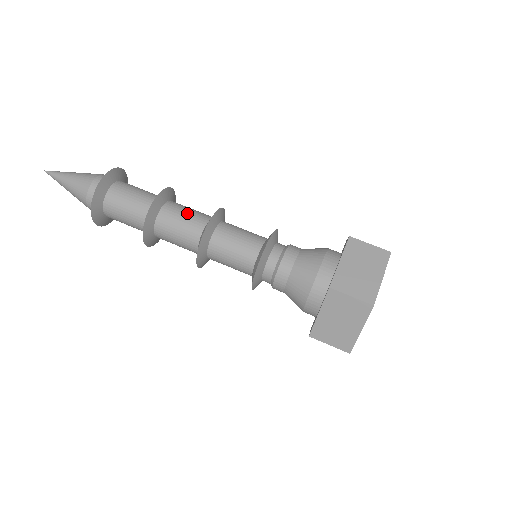
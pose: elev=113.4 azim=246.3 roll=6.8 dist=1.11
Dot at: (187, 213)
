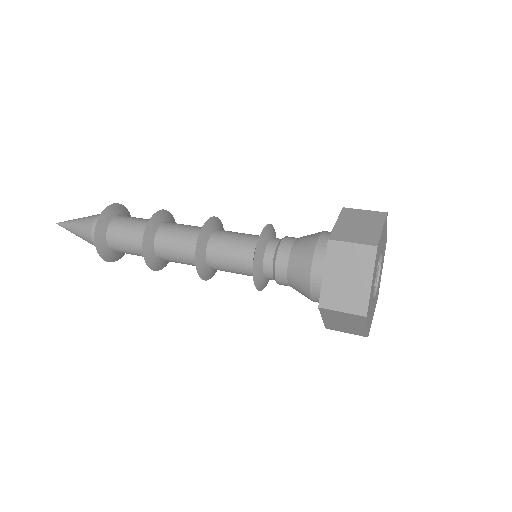
Dot at: occluded
